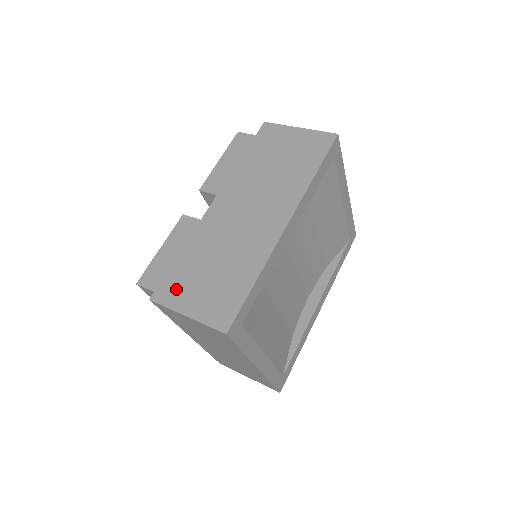
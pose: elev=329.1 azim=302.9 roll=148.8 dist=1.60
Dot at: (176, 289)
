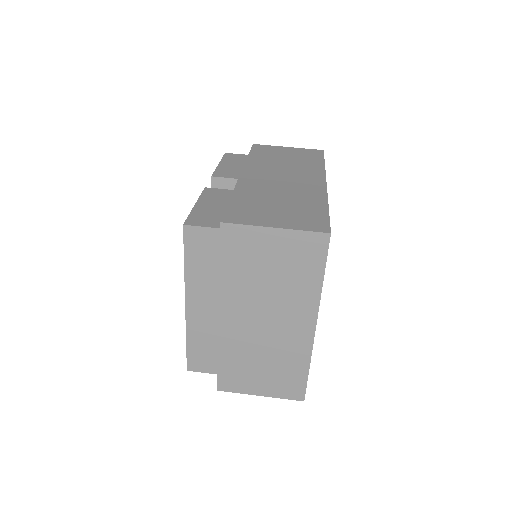
Dot at: (248, 215)
